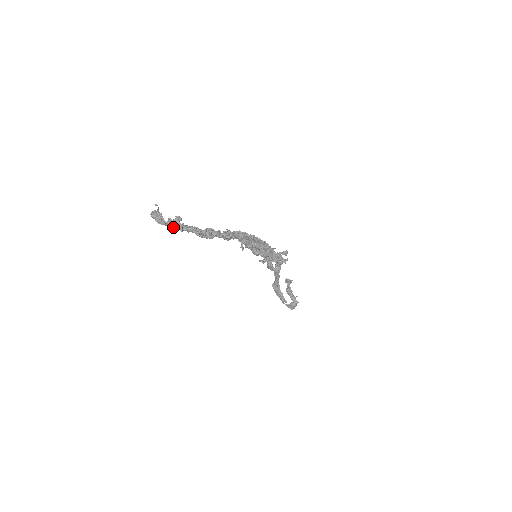
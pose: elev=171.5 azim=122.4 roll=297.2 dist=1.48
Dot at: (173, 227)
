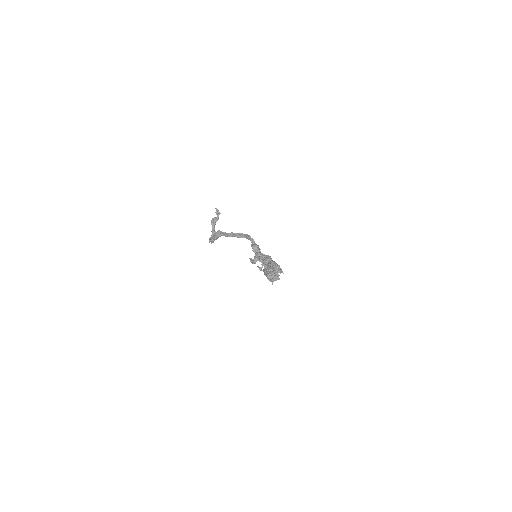
Dot at: (269, 278)
